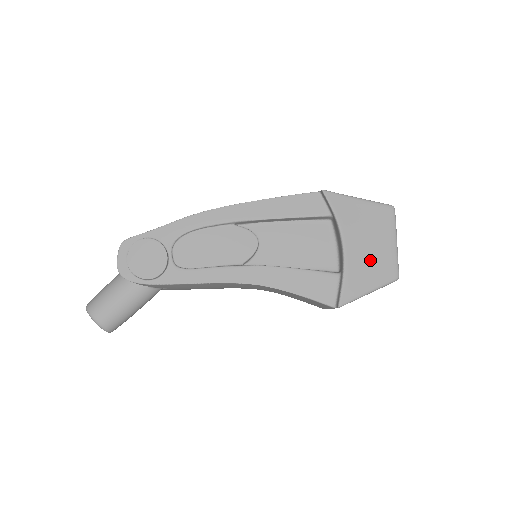
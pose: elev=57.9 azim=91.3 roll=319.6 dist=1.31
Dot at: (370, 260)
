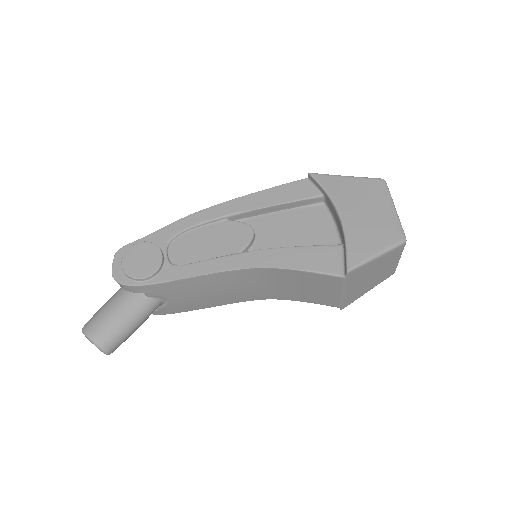
Dot at: (371, 226)
